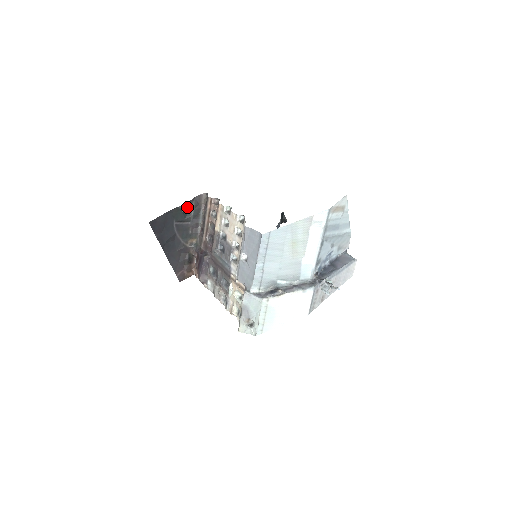
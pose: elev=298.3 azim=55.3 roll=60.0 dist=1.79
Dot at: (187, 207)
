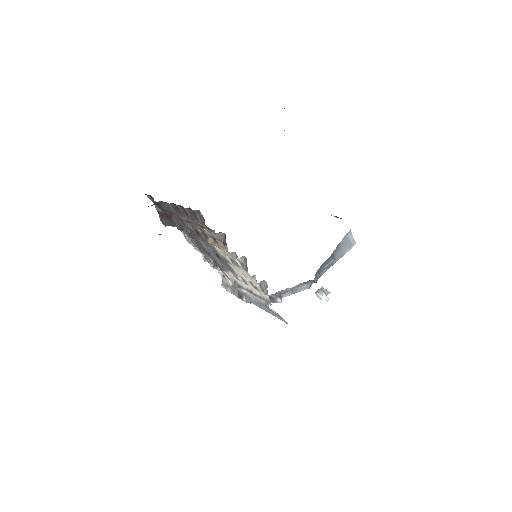
Dot at: occluded
